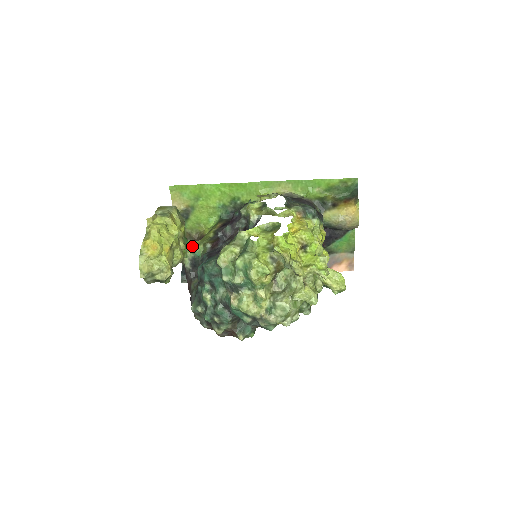
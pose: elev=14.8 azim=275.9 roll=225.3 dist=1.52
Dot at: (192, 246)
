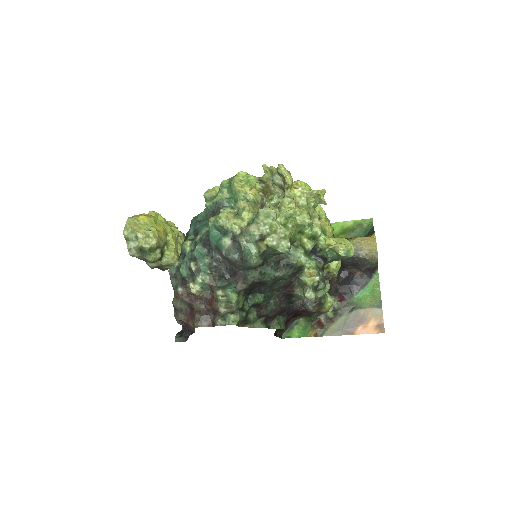
Dot at: occluded
